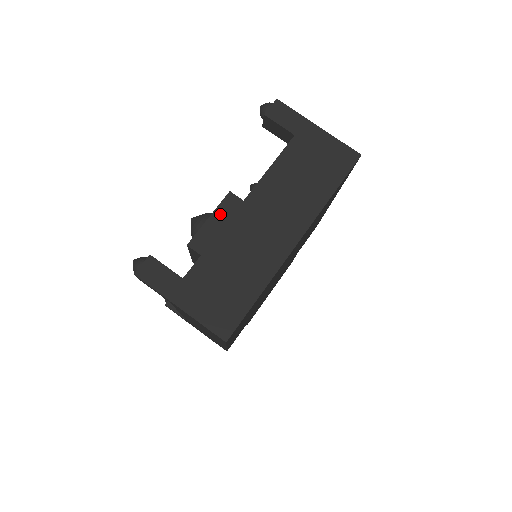
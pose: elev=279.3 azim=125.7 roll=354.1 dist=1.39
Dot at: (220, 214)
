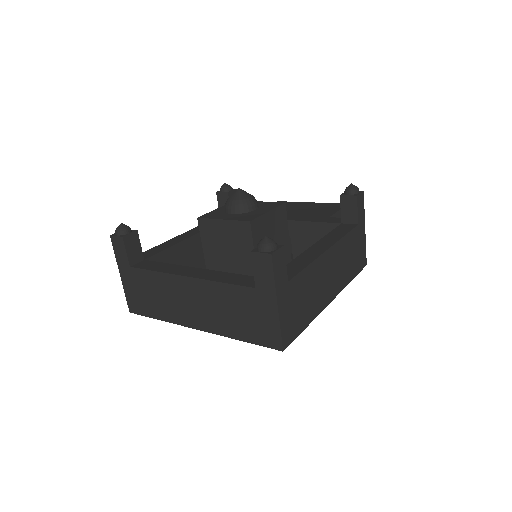
Dot at: (231, 226)
